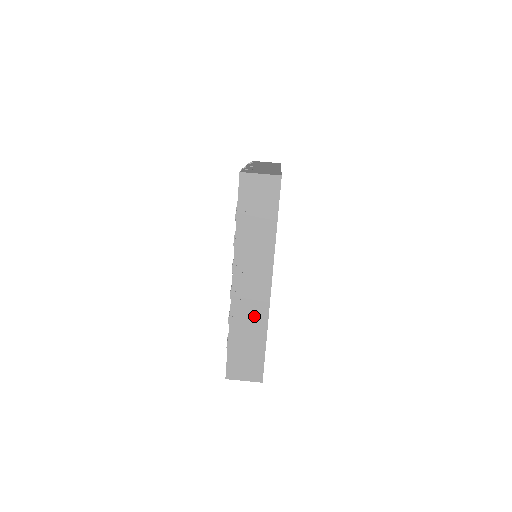
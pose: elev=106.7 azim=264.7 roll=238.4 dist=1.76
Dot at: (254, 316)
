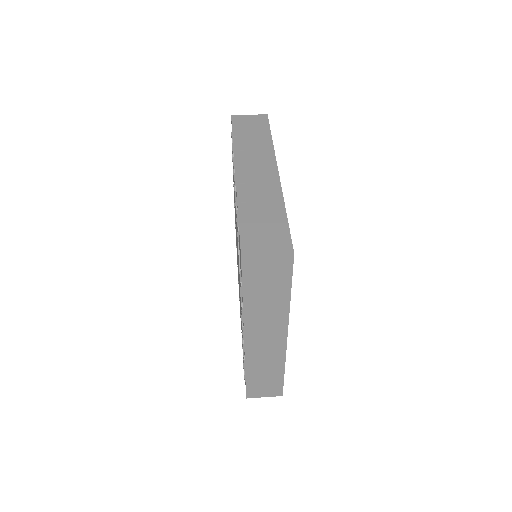
Dot at: (270, 359)
